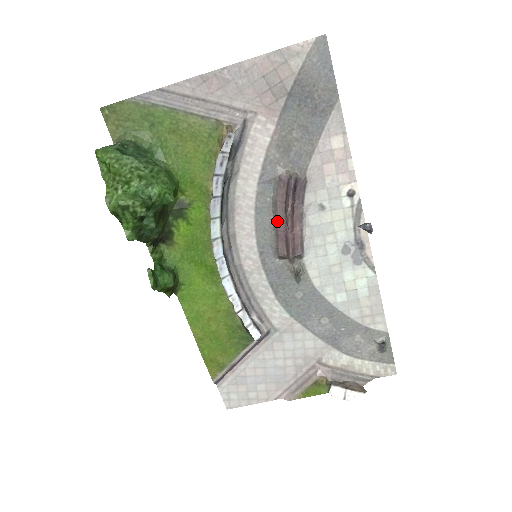
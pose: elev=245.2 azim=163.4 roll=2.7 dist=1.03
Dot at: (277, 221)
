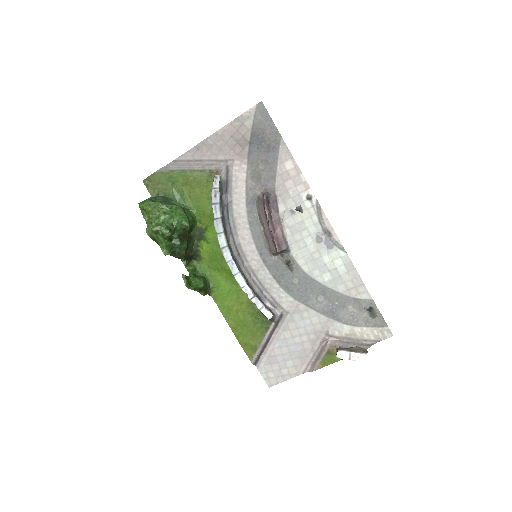
Dot at: (264, 228)
